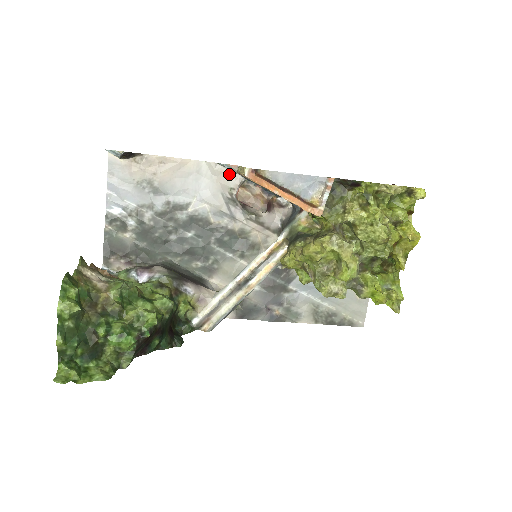
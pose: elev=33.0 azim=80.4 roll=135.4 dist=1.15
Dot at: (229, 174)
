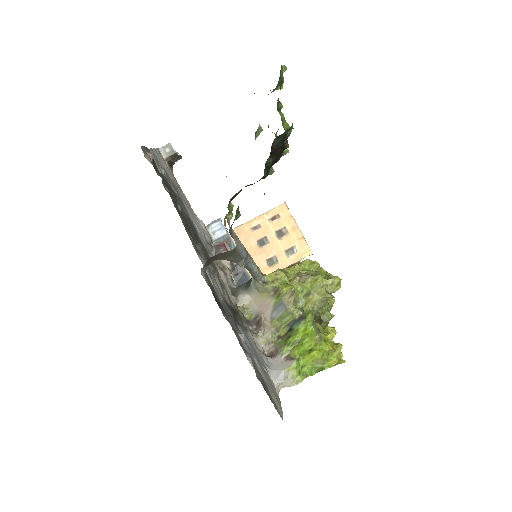
Dot at: (210, 236)
